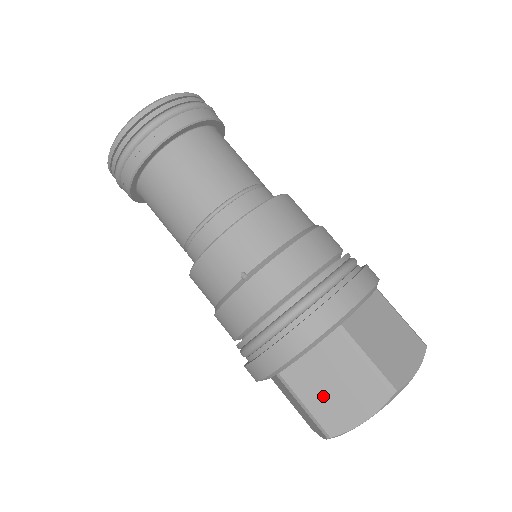
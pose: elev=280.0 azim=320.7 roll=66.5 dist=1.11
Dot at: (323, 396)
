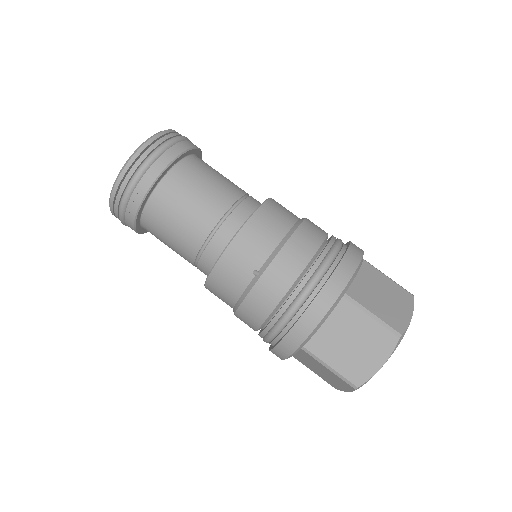
Dot at: (344, 355)
